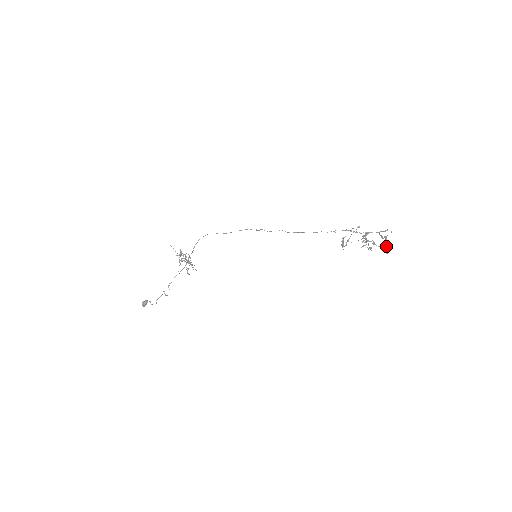
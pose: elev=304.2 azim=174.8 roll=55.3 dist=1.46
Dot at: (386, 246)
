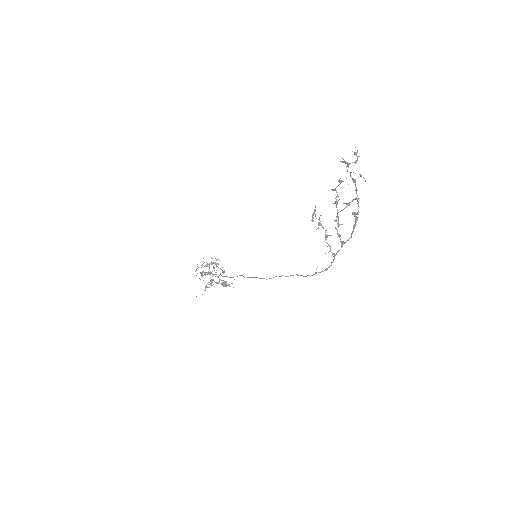
Dot at: occluded
